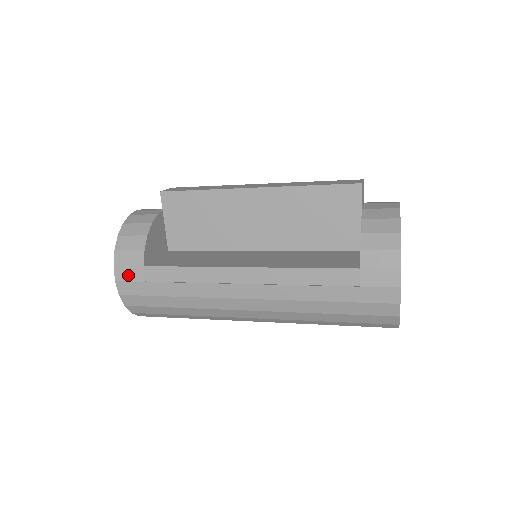
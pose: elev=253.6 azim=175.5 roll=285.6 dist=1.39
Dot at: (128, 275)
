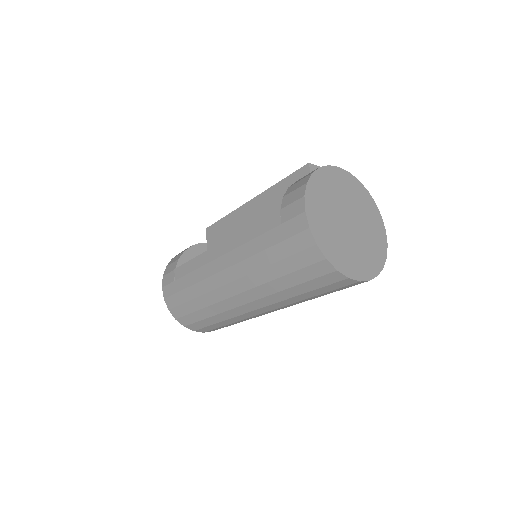
Dot at: (168, 280)
